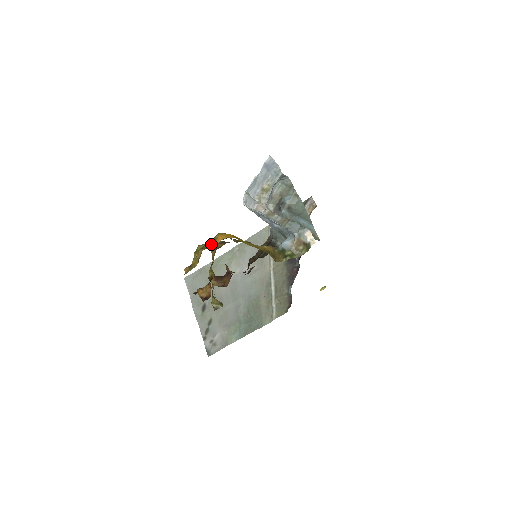
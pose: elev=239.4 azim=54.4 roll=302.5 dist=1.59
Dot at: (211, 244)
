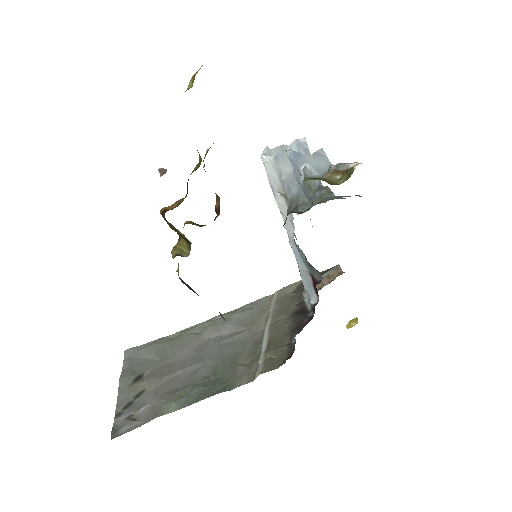
Dot at: occluded
